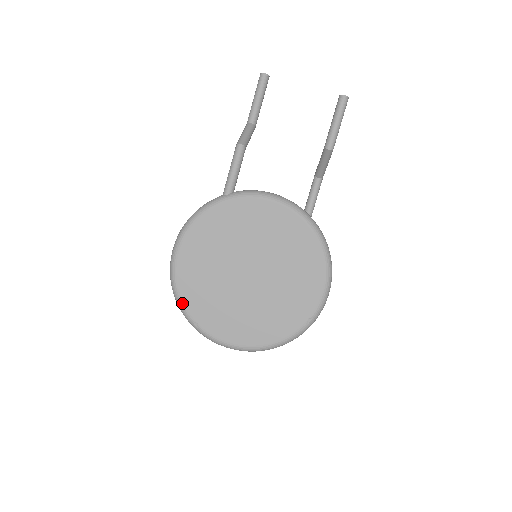
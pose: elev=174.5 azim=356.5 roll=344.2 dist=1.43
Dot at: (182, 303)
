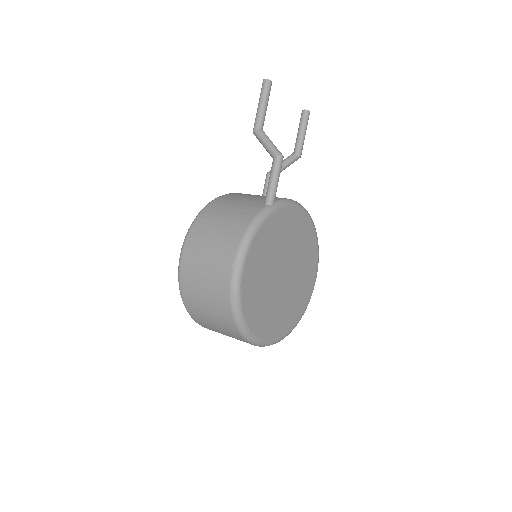
Dot at: (244, 318)
